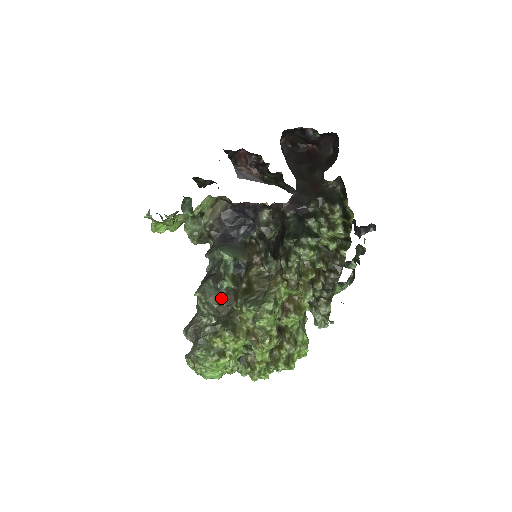
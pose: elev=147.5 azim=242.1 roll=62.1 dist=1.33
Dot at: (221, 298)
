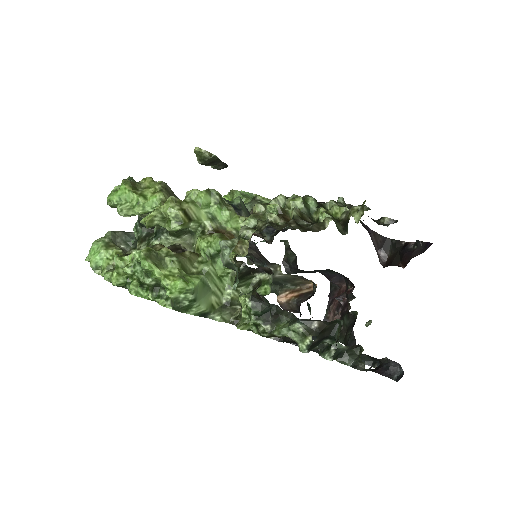
Dot at: occluded
